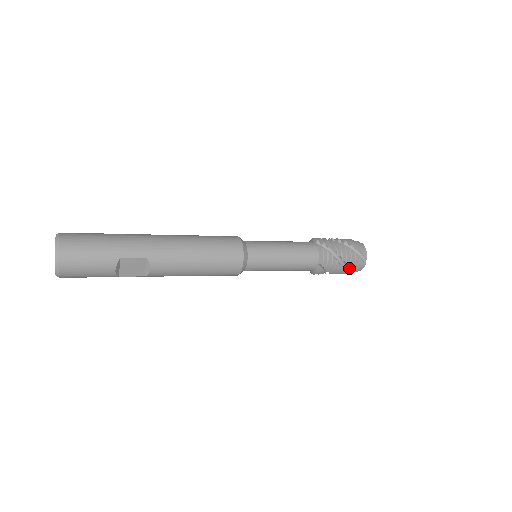
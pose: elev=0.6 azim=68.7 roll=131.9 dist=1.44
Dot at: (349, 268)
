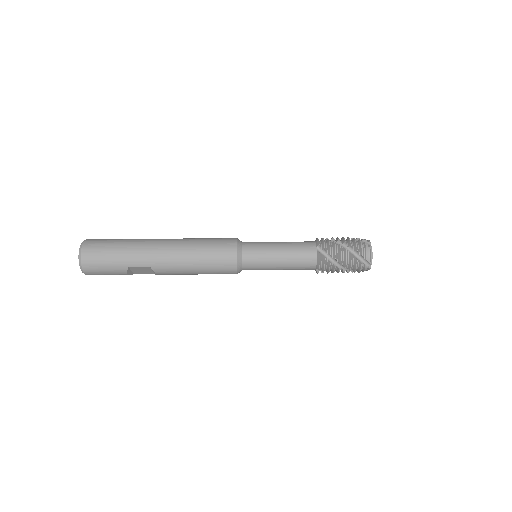
Dot at: occluded
